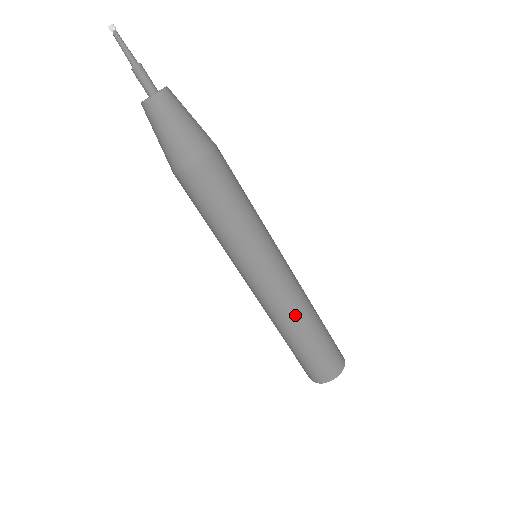
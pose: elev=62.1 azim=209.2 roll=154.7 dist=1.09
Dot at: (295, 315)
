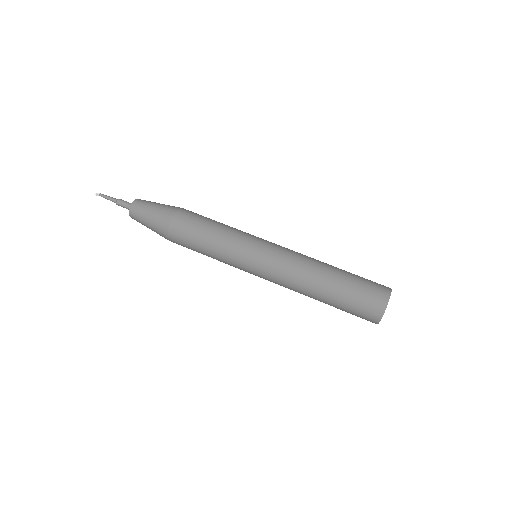
Dot at: occluded
